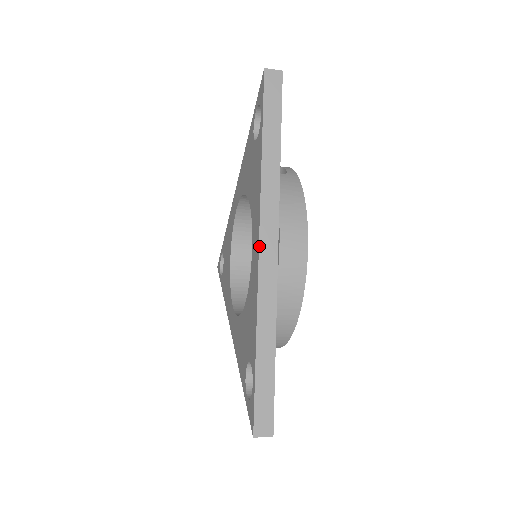
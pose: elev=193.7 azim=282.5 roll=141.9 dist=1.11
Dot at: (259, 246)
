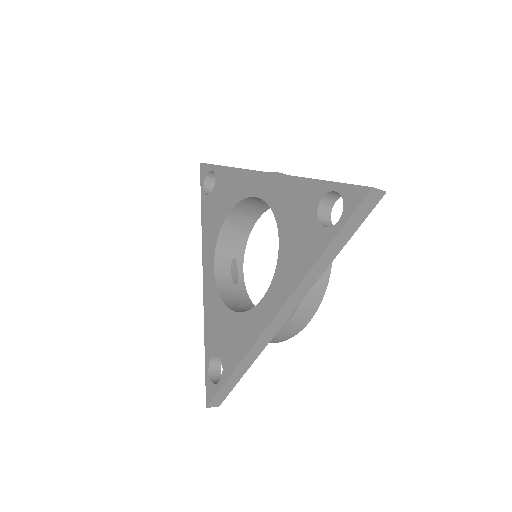
Dot at: (273, 319)
